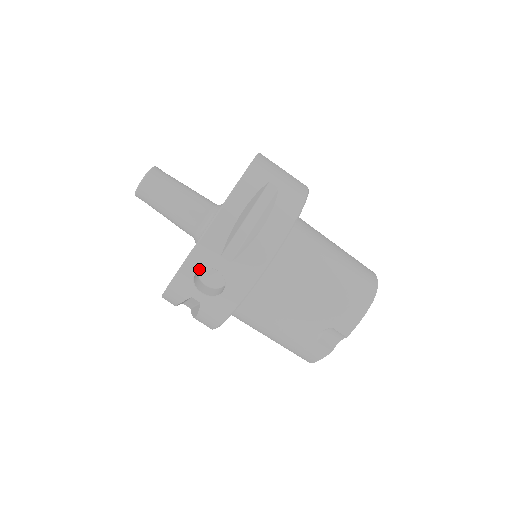
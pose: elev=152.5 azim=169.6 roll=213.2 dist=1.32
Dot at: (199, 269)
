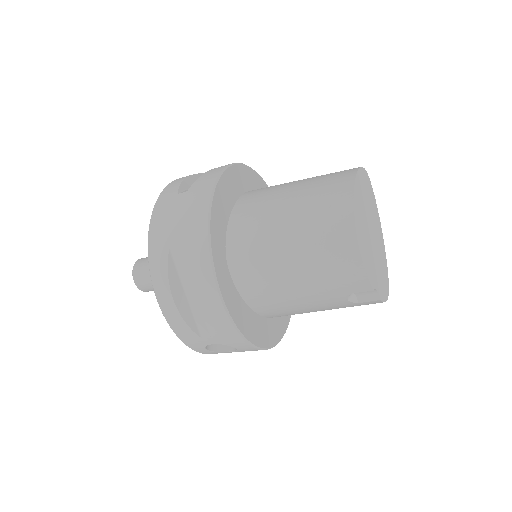
Dot at: (205, 349)
